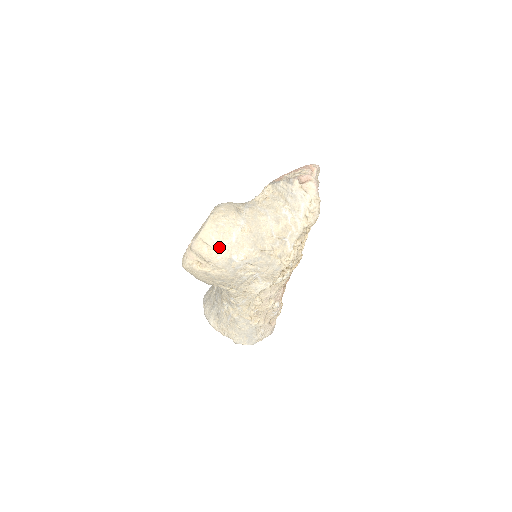
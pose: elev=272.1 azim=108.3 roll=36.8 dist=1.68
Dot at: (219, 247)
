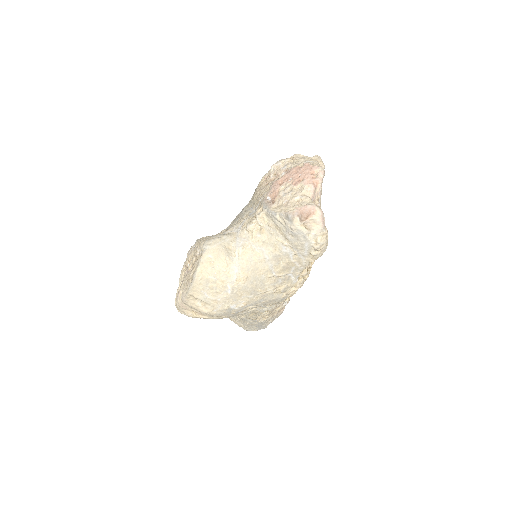
Dot at: (214, 301)
